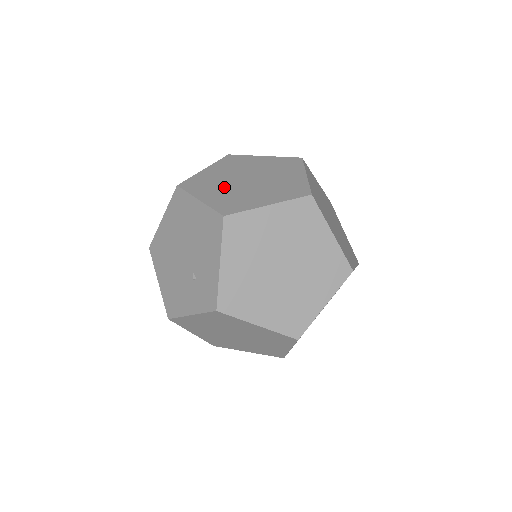
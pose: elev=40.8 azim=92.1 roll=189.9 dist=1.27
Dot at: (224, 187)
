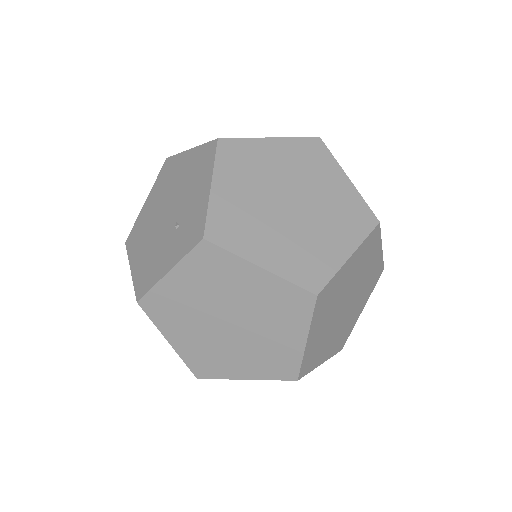
Dot at: occluded
